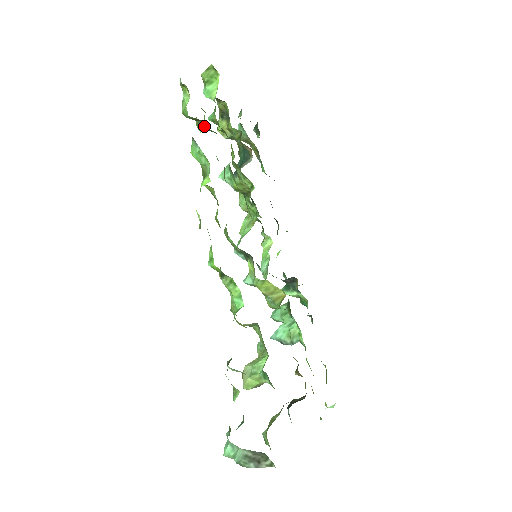
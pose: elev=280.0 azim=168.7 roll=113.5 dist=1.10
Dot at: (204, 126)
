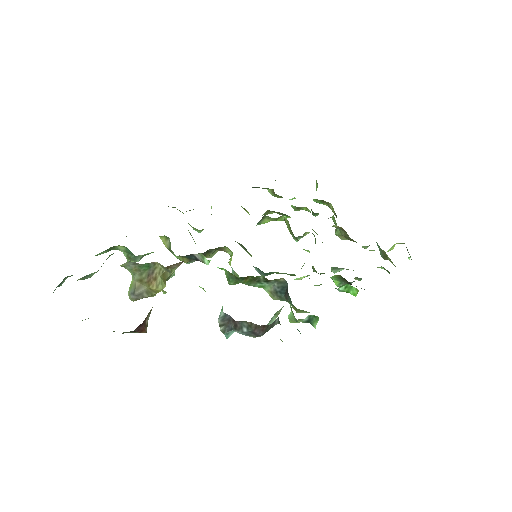
Dot at: (292, 207)
